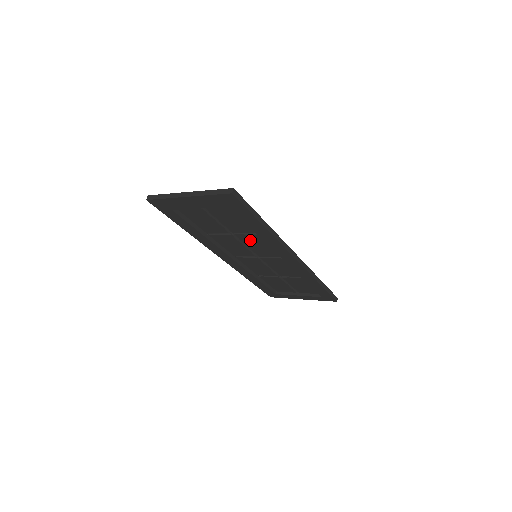
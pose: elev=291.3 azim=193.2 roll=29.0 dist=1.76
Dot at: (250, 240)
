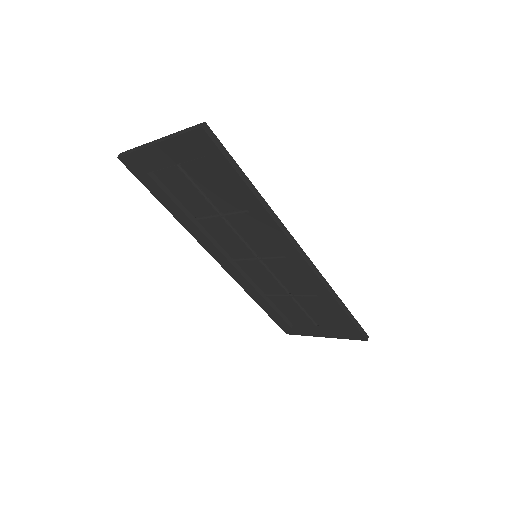
Dot at: (243, 225)
